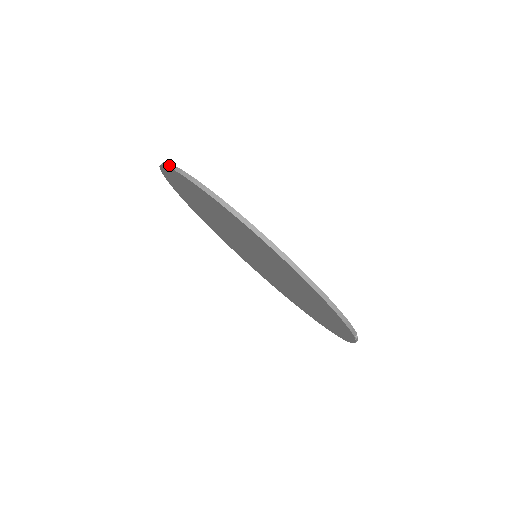
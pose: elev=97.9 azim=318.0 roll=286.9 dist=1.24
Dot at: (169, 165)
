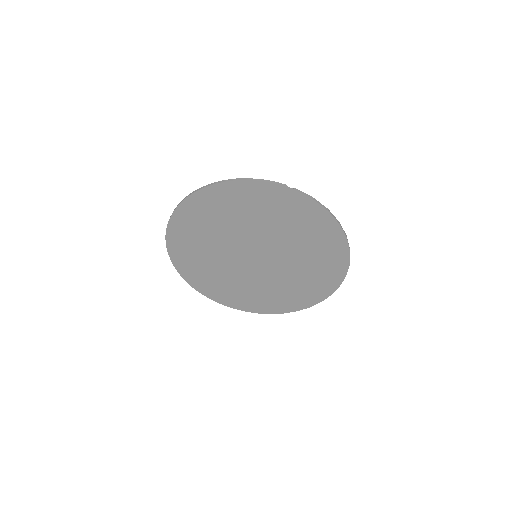
Dot at: (170, 257)
